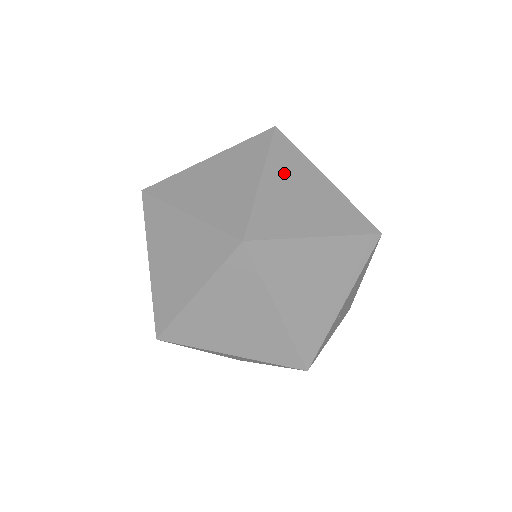
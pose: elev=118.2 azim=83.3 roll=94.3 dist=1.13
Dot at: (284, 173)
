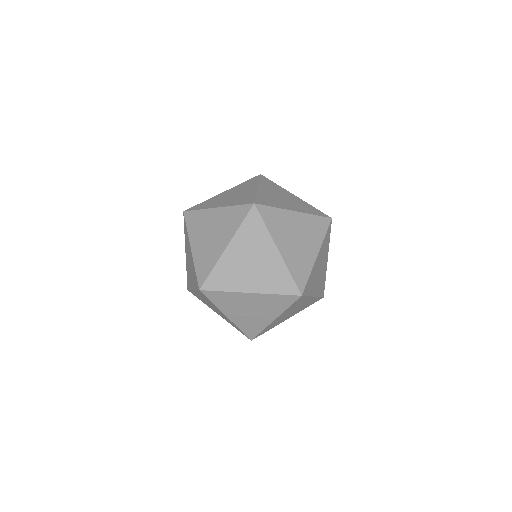
Dot at: (270, 189)
